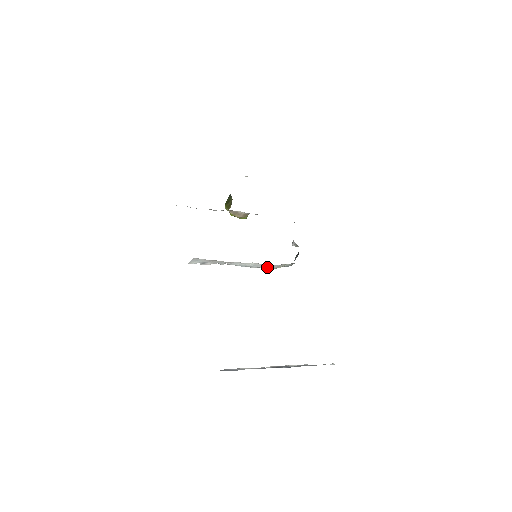
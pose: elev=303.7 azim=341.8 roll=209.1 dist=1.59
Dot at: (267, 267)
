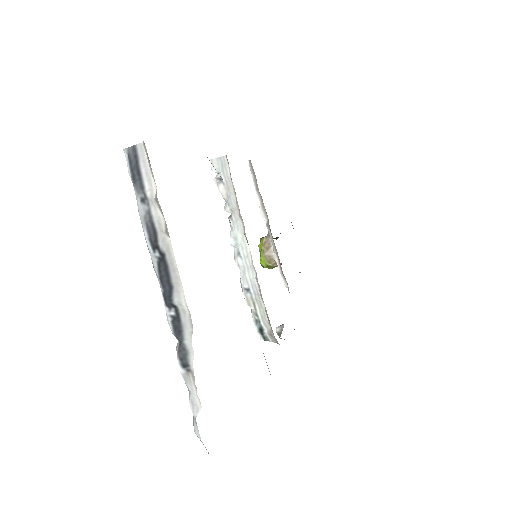
Dot at: (247, 283)
